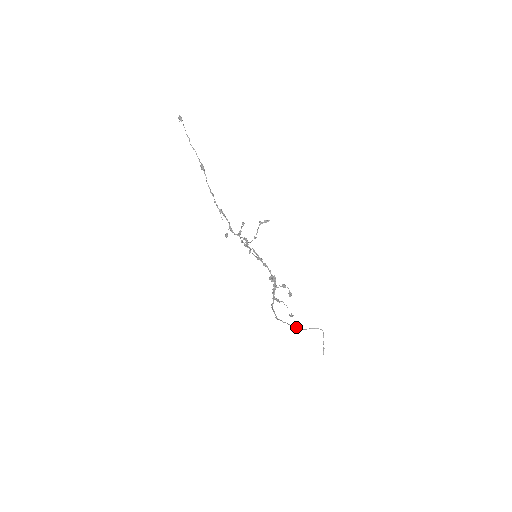
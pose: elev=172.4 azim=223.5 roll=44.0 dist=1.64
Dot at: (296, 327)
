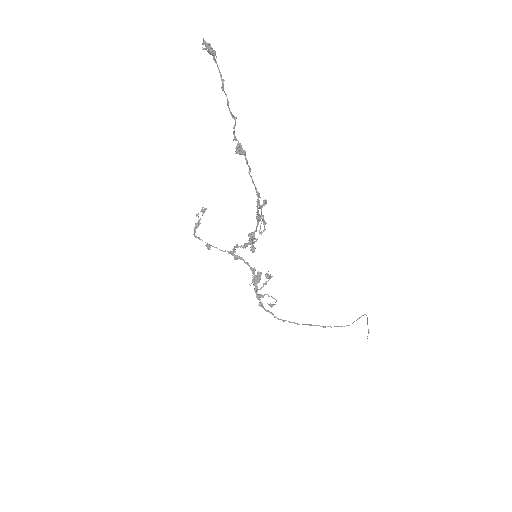
Dot at: (344, 326)
